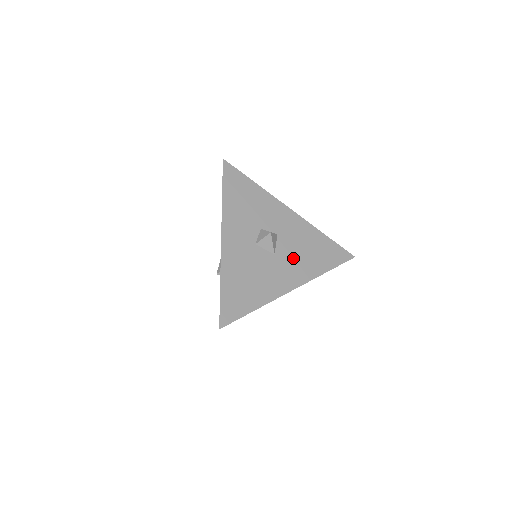
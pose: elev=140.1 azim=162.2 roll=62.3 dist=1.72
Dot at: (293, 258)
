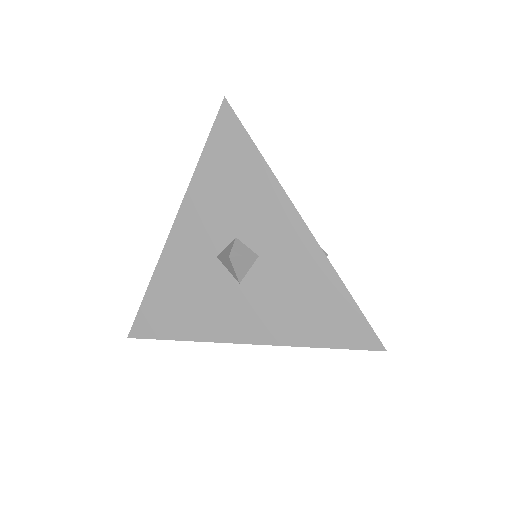
Dot at: (267, 301)
